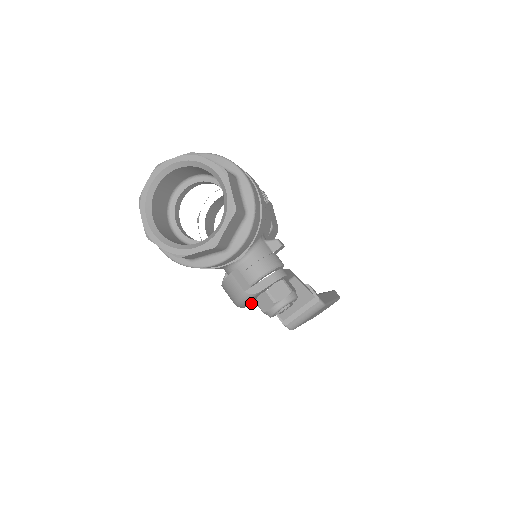
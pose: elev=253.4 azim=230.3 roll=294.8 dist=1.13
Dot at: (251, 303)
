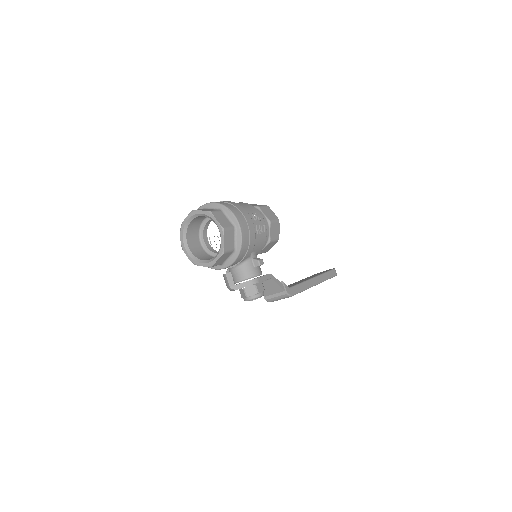
Dot at: occluded
